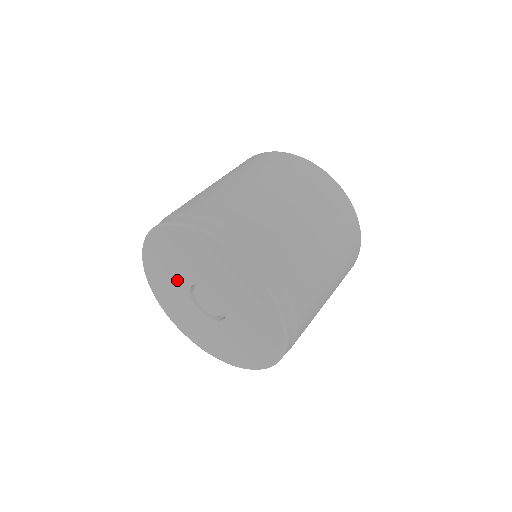
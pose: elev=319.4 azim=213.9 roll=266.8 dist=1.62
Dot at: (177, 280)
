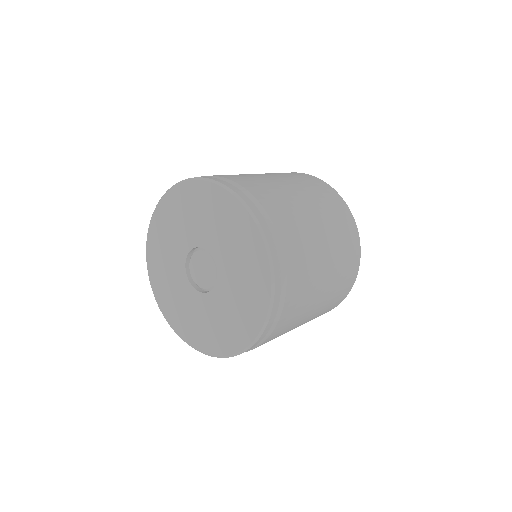
Dot at: (181, 289)
